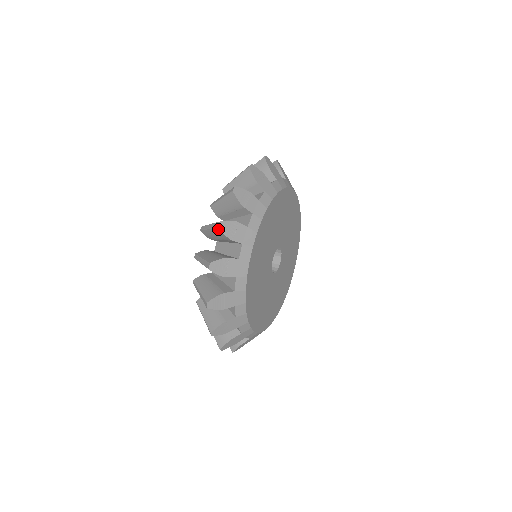
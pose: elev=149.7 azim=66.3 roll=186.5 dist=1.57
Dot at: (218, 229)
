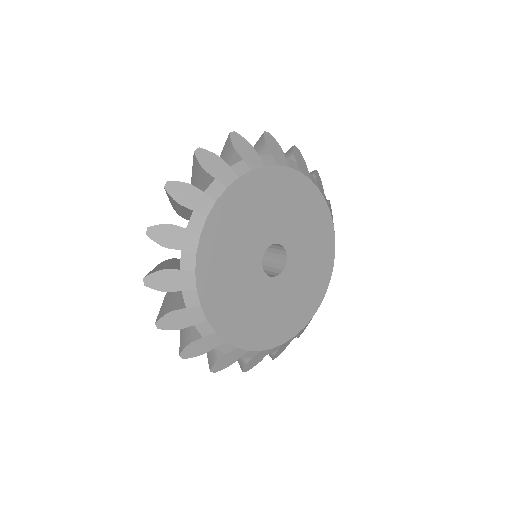
Dot at: (229, 136)
